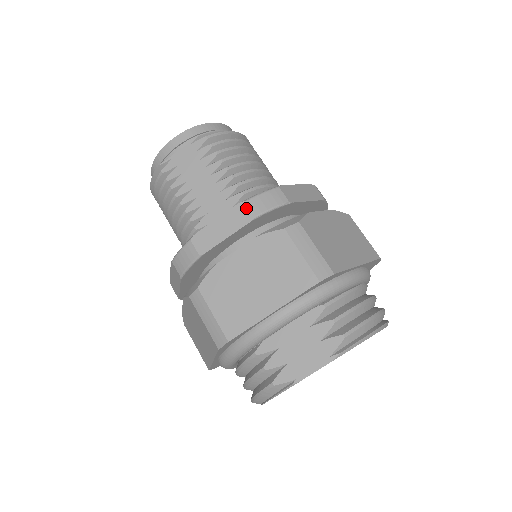
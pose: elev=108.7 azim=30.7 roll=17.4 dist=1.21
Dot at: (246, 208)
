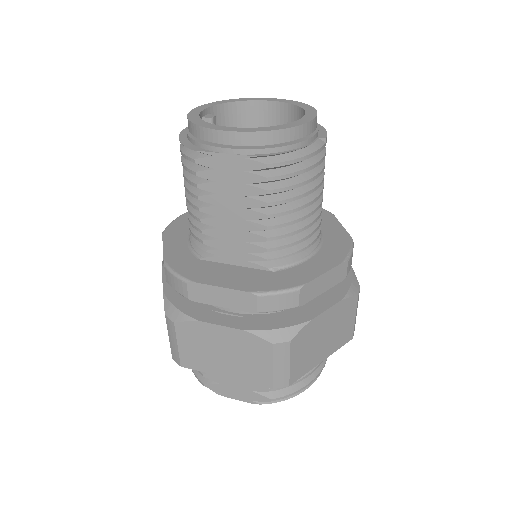
Dot at: (253, 301)
